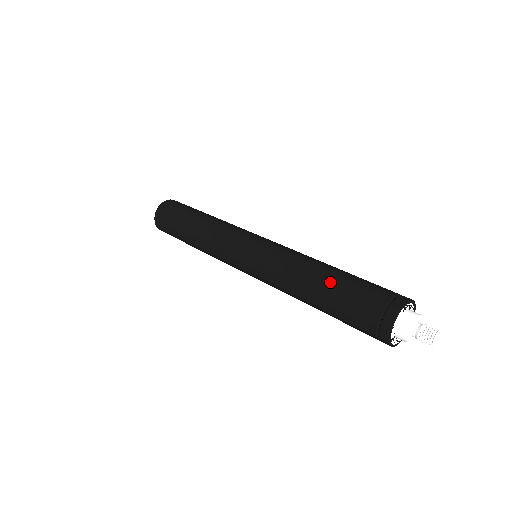
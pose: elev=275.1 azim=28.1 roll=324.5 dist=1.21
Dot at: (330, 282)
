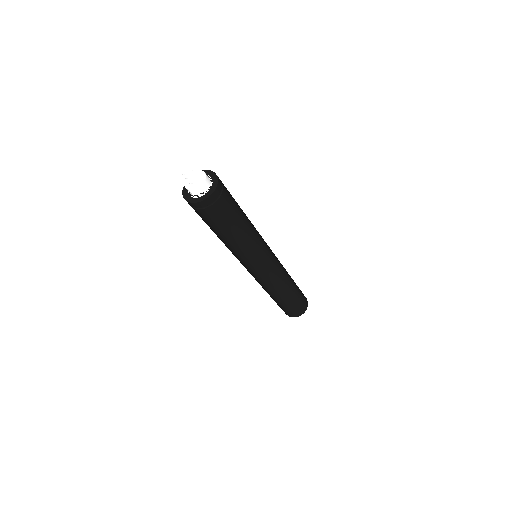
Dot at: (286, 300)
